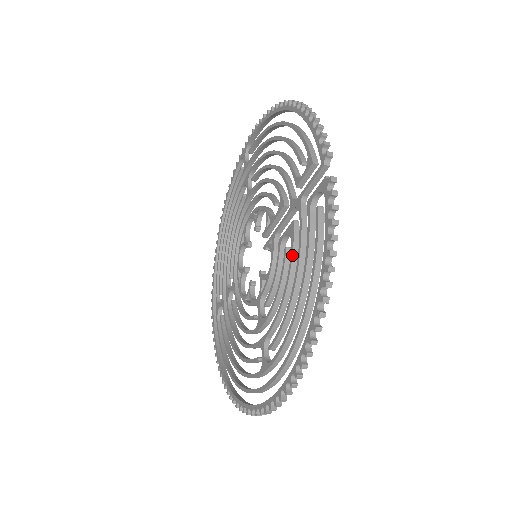
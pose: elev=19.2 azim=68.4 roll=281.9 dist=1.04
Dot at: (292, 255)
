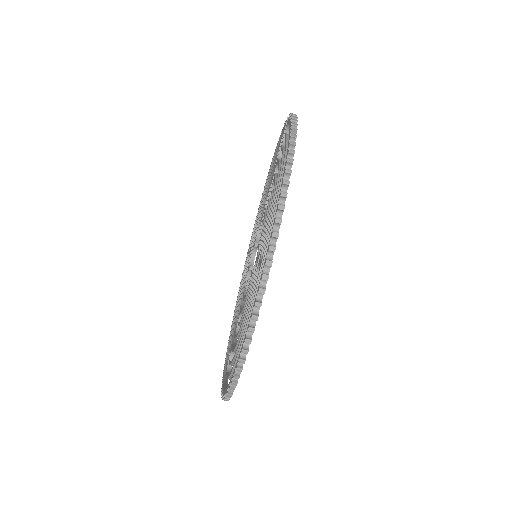
Dot at: (275, 180)
